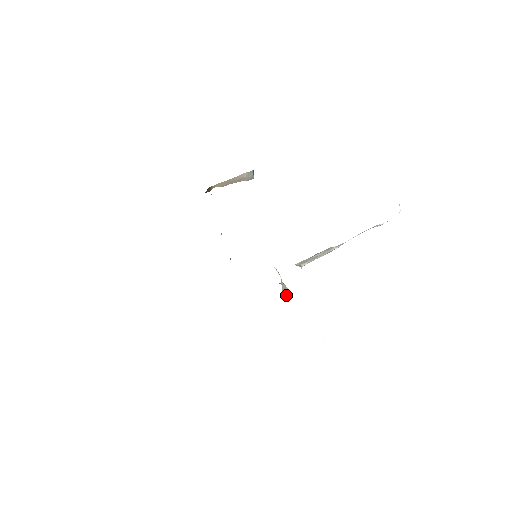
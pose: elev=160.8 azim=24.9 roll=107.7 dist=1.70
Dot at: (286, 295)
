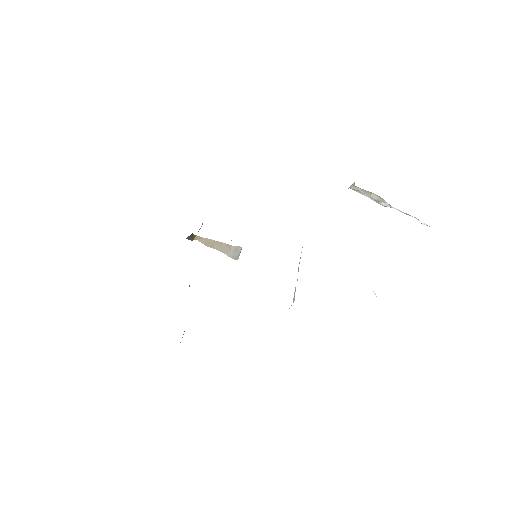
Dot at: (294, 294)
